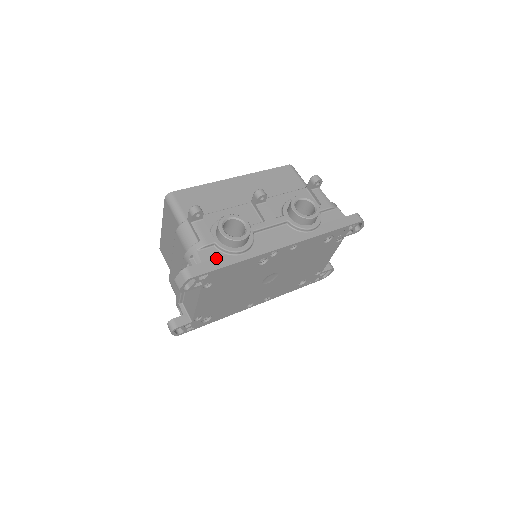
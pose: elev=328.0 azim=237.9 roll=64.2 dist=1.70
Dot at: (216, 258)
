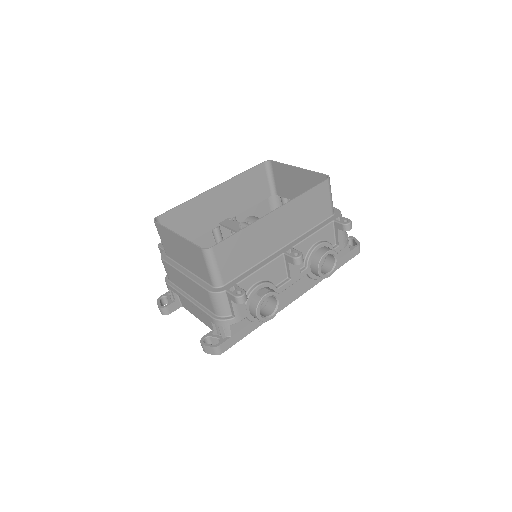
Dot at: (243, 328)
